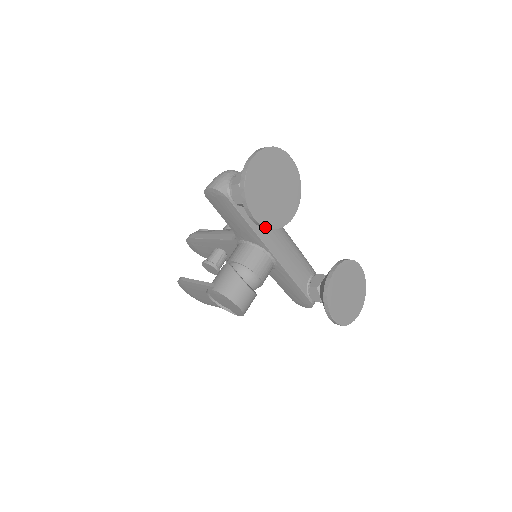
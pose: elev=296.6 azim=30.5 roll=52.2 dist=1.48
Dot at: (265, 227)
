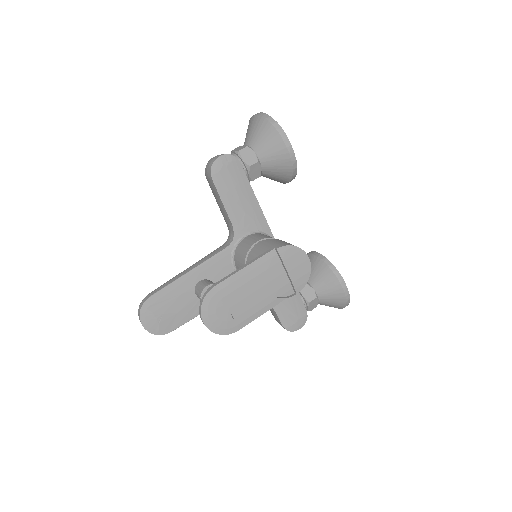
Dot at: (296, 163)
